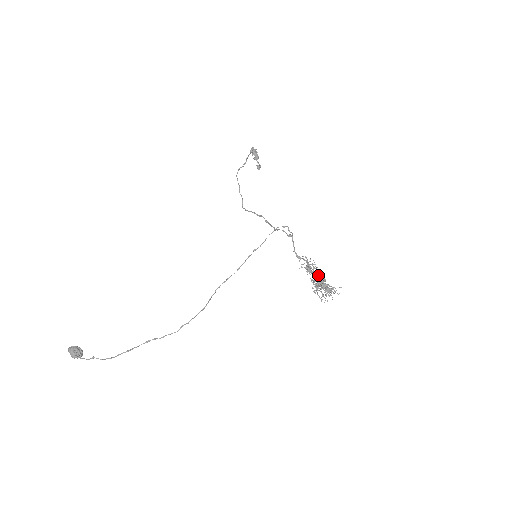
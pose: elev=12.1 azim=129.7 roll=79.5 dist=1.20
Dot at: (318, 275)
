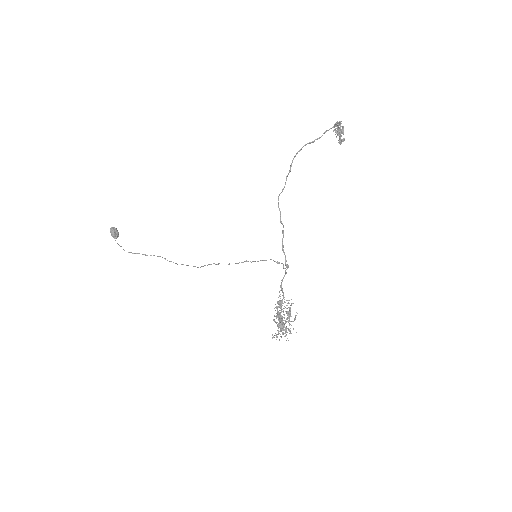
Dot at: (286, 312)
